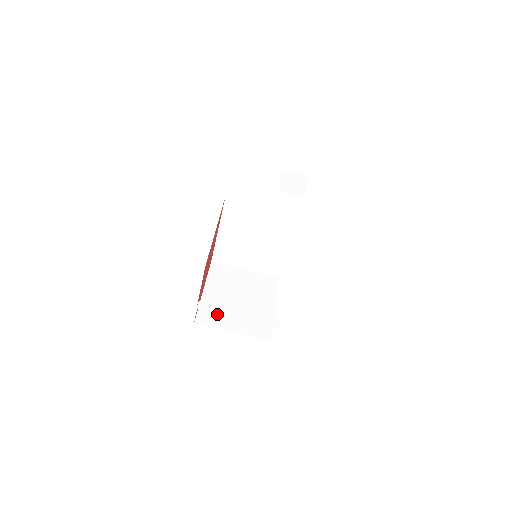
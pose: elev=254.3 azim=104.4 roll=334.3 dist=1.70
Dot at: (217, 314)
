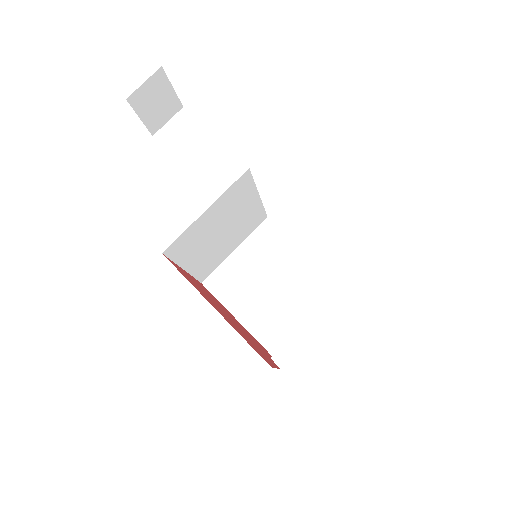
Dot at: (278, 326)
